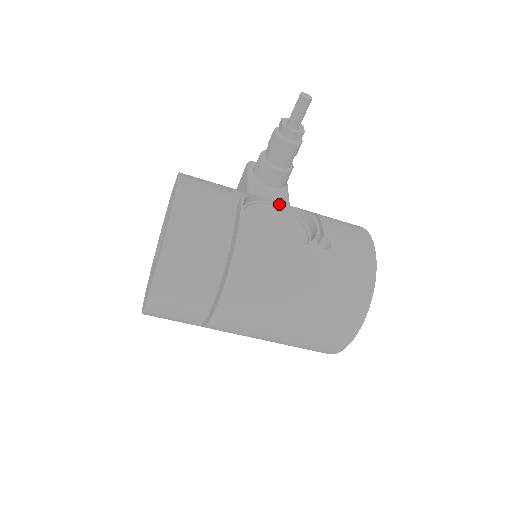
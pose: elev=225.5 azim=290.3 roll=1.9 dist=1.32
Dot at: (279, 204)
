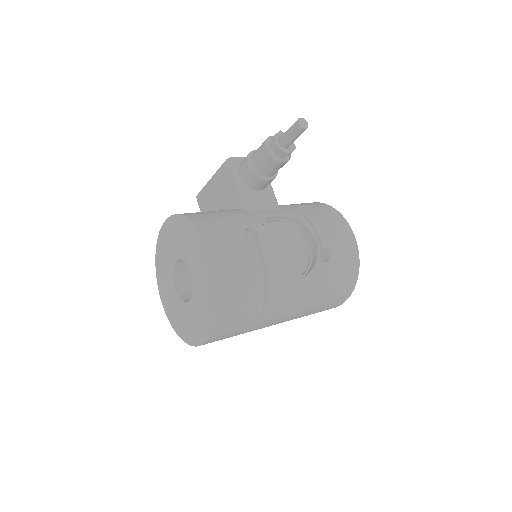
Dot at: (277, 217)
